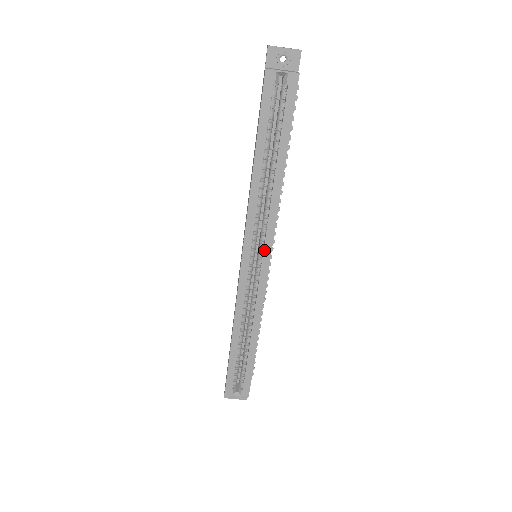
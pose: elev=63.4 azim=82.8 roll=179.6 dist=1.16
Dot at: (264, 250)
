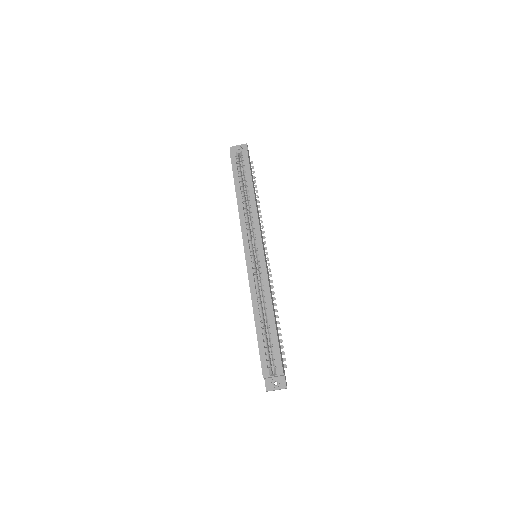
Dot at: (257, 243)
